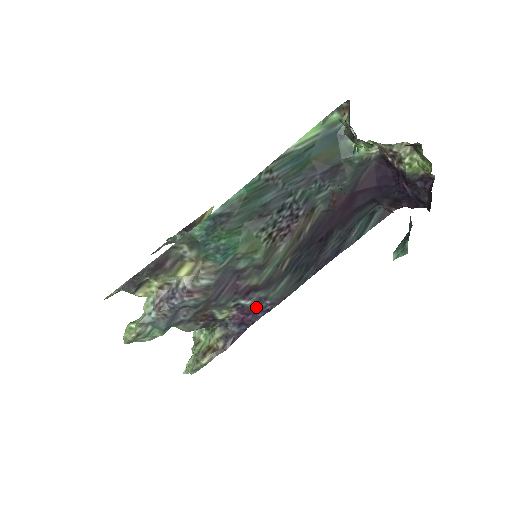
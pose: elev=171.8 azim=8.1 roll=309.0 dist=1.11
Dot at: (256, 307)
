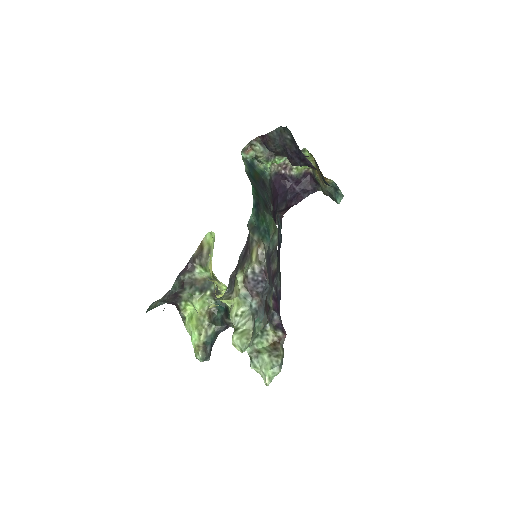
Dot at: (276, 295)
